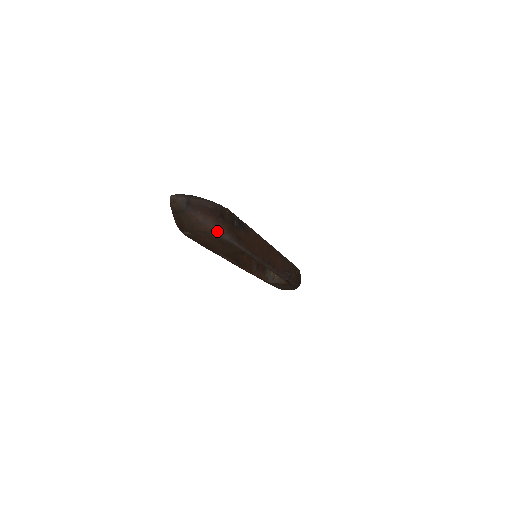
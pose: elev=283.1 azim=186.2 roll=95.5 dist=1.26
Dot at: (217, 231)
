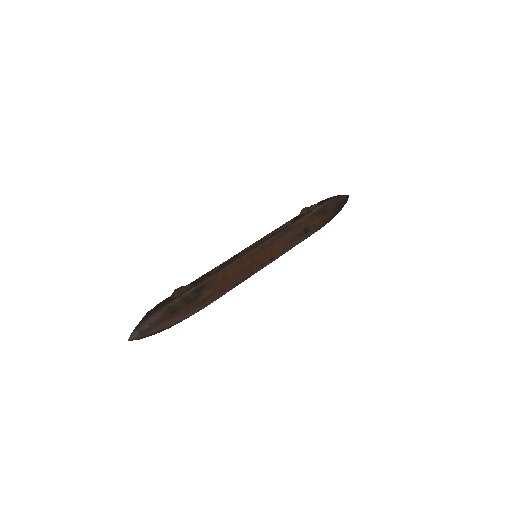
Dot at: (178, 321)
